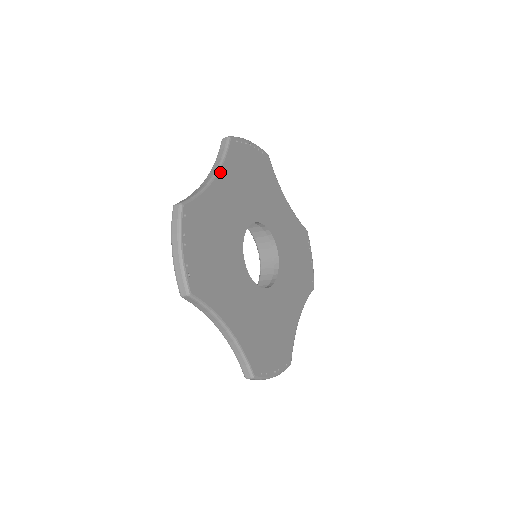
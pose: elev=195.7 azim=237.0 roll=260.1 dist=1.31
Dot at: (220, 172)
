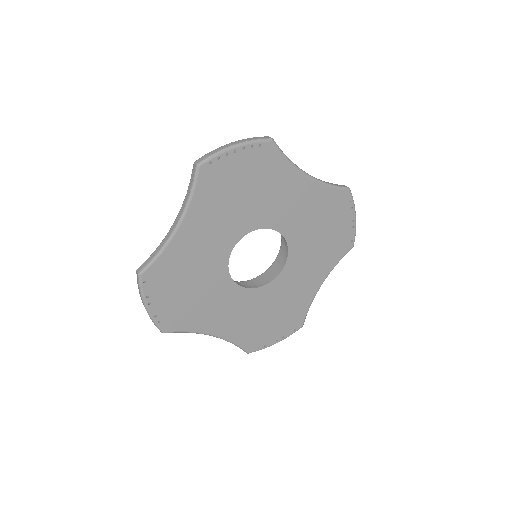
Dot at: (186, 216)
